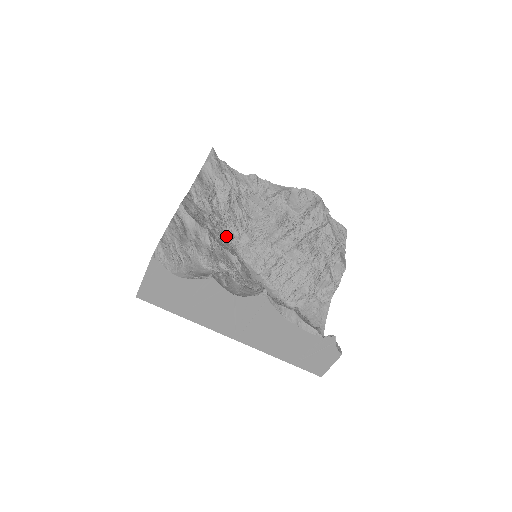
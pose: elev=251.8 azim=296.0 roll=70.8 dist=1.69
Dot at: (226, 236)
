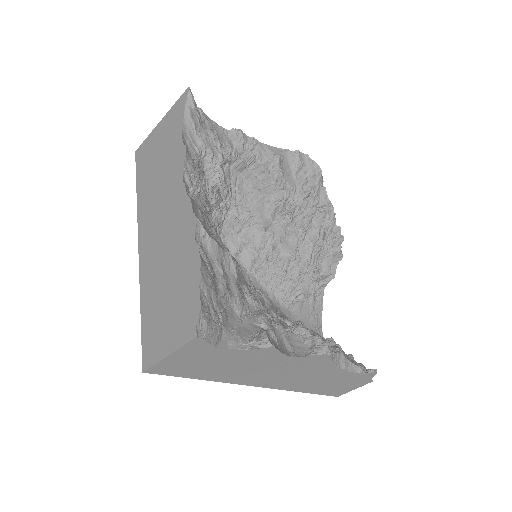
Dot at: (213, 227)
